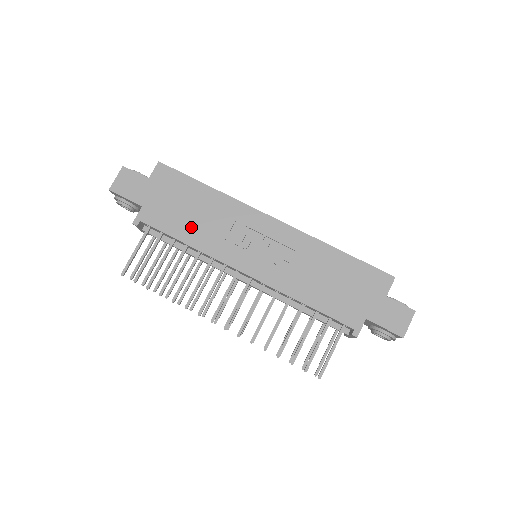
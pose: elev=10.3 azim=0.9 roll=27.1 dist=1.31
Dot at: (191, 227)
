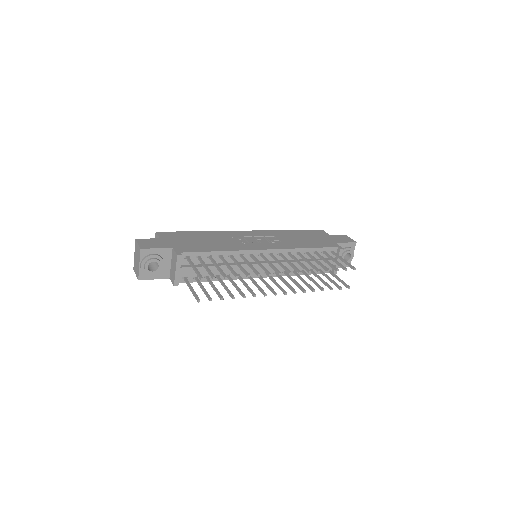
Dot at: (213, 245)
